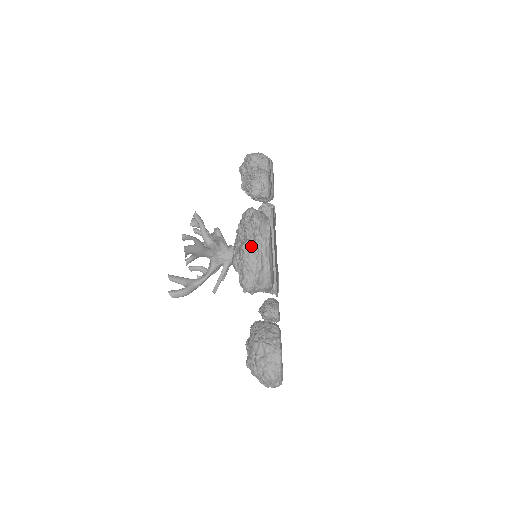
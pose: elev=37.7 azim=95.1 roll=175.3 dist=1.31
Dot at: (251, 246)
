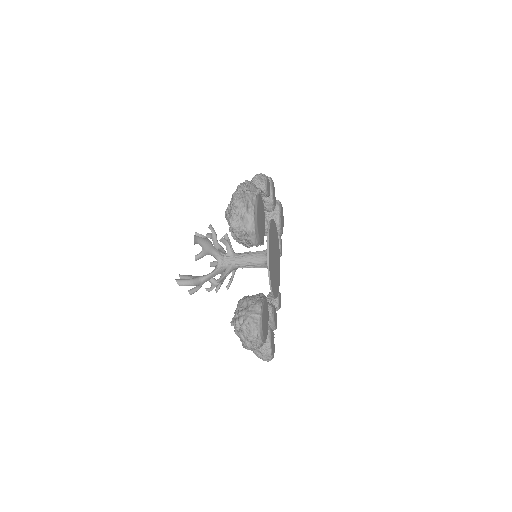
Dot at: (240, 194)
